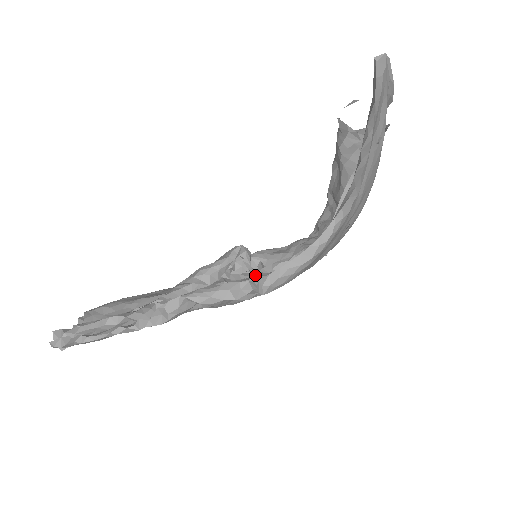
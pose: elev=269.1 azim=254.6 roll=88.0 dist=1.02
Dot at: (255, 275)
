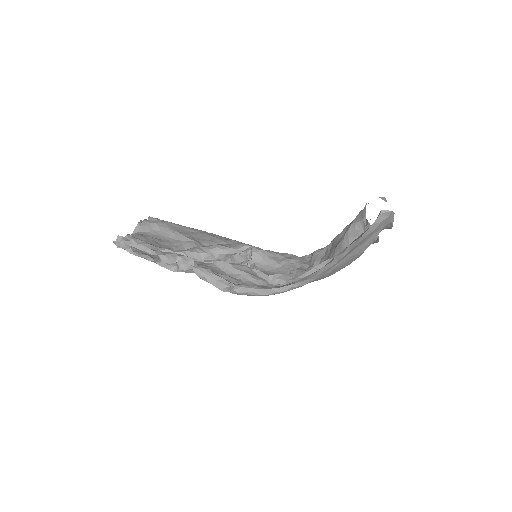
Dot at: occluded
